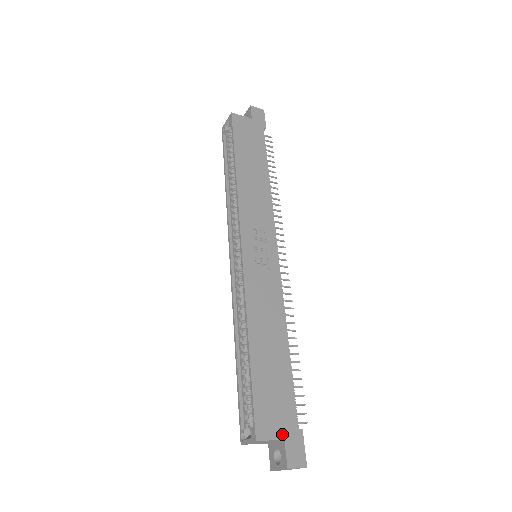
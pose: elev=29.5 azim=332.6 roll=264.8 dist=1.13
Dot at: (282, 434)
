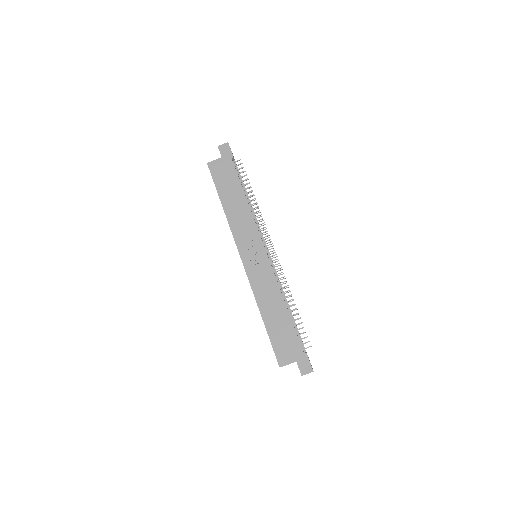
Dot at: (294, 359)
